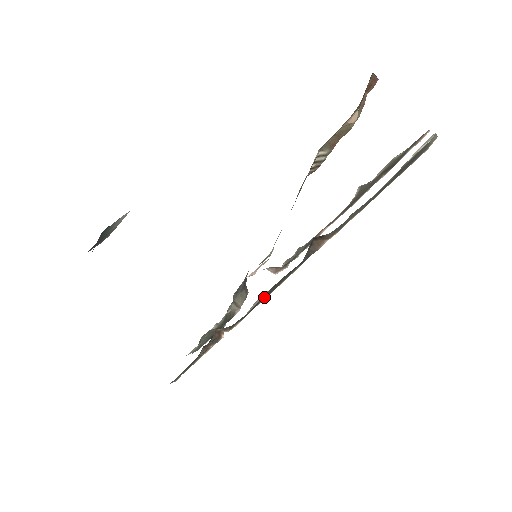
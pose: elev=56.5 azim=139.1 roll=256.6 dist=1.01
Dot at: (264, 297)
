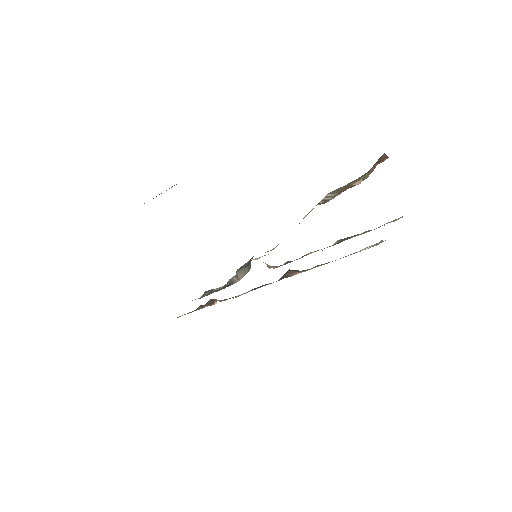
Dot at: occluded
